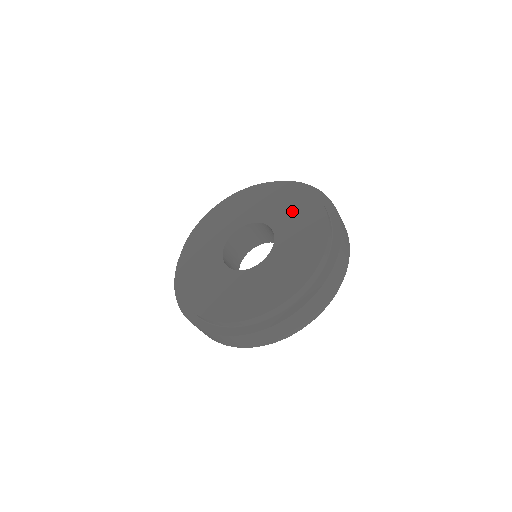
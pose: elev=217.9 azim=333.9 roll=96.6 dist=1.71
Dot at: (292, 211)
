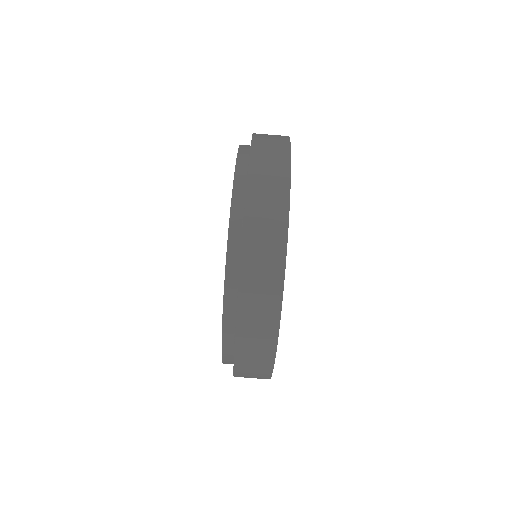
Dot at: occluded
